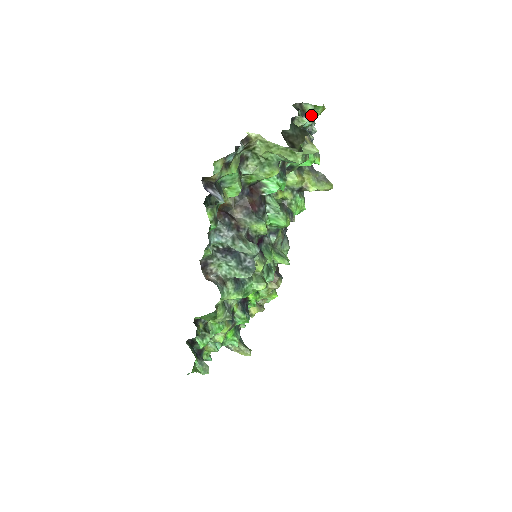
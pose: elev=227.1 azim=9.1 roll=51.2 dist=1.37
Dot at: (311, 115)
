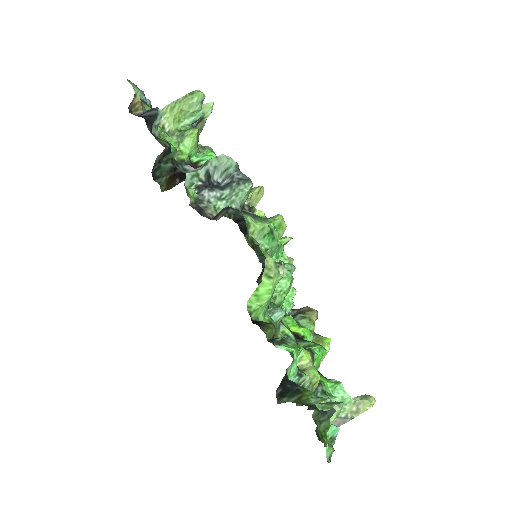
Dot at: occluded
